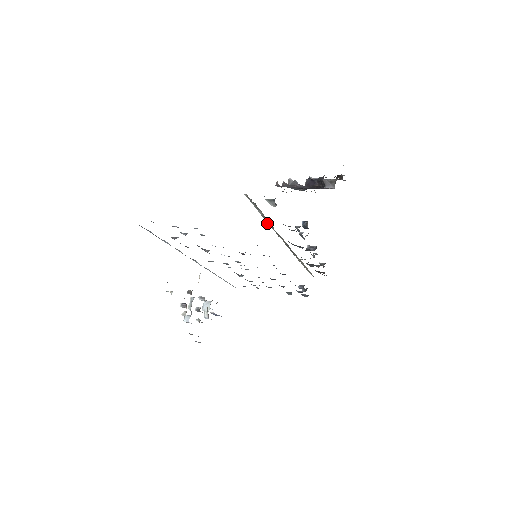
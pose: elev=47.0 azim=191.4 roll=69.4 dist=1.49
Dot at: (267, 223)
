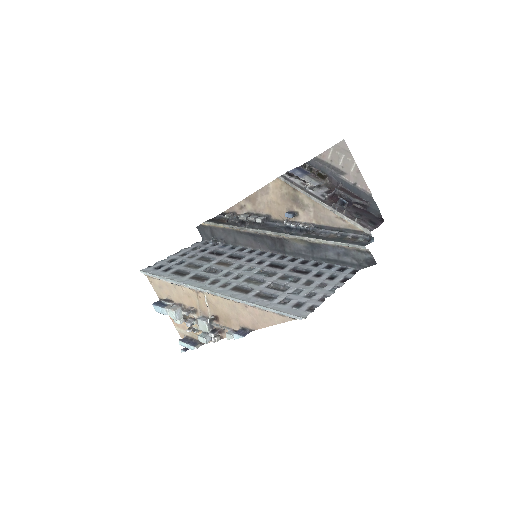
Dot at: (314, 241)
